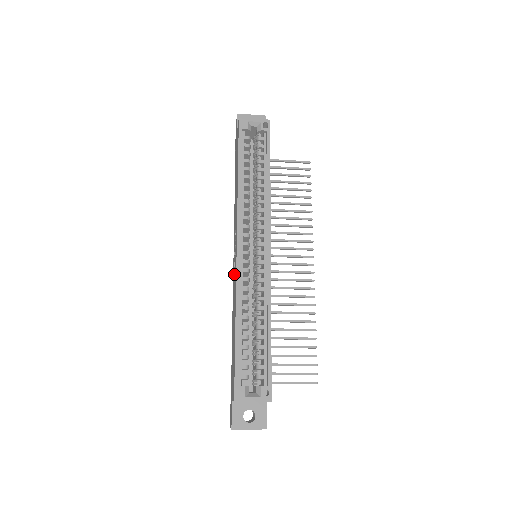
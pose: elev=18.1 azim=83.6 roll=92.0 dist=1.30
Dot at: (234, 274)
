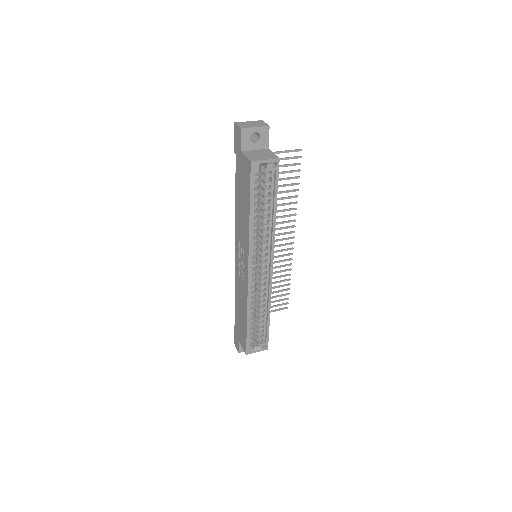
Dot at: (240, 272)
